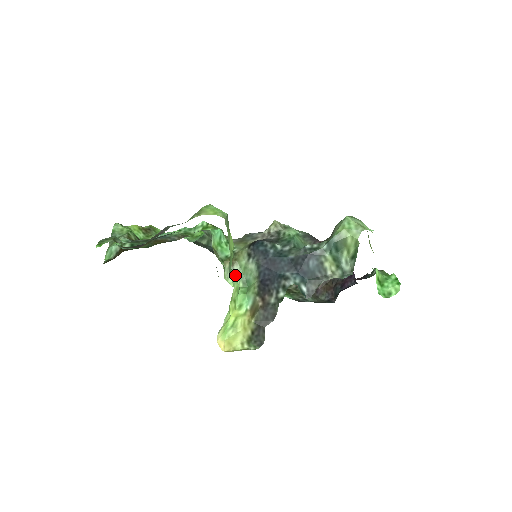
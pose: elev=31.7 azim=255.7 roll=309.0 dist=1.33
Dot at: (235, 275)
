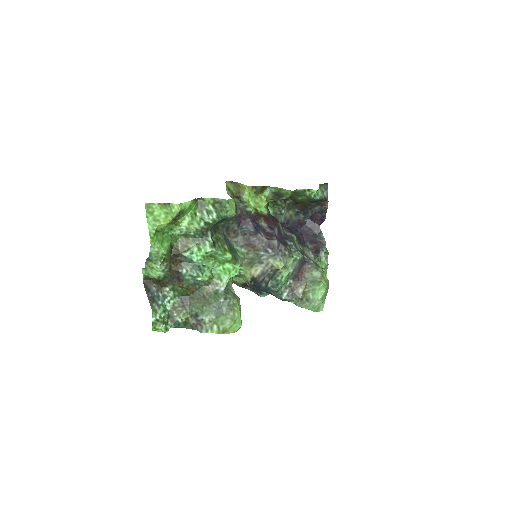
Dot at: occluded
